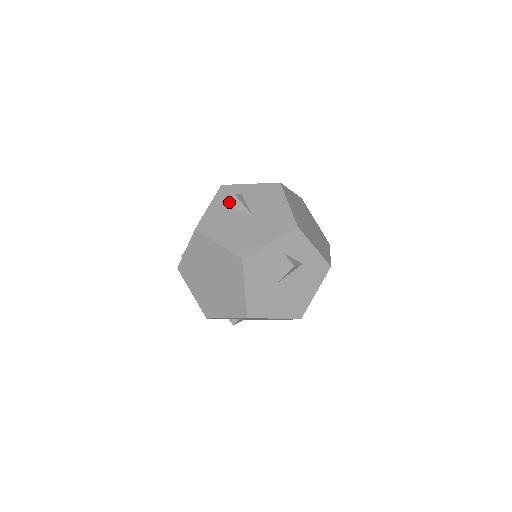
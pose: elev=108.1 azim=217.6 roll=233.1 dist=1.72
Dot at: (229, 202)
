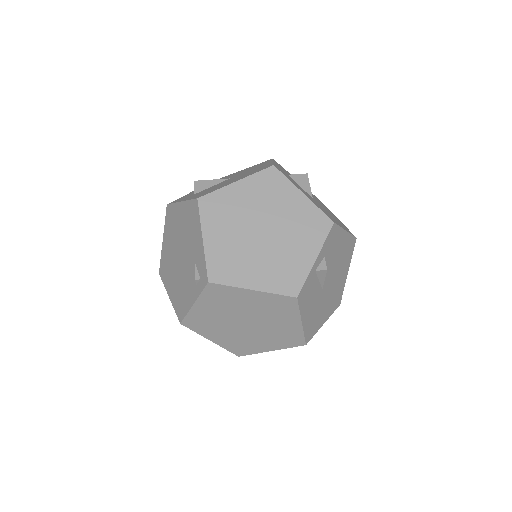
Dot at: (196, 190)
